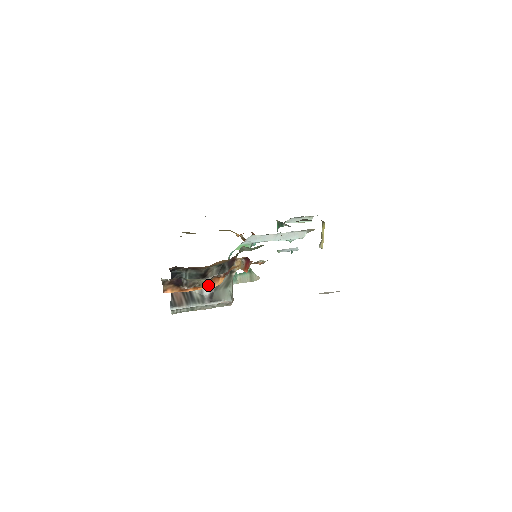
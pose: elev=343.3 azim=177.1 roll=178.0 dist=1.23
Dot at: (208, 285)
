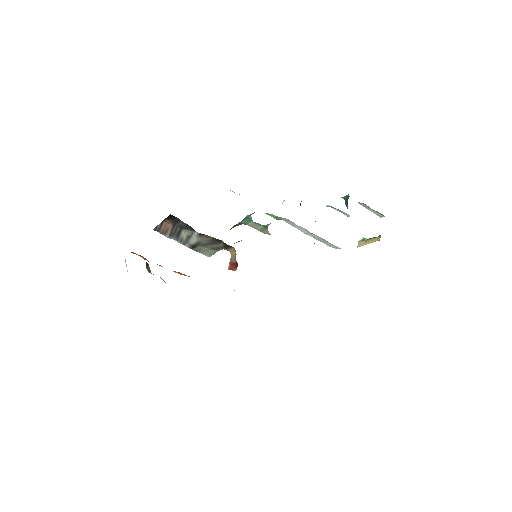
Dot at: (175, 271)
